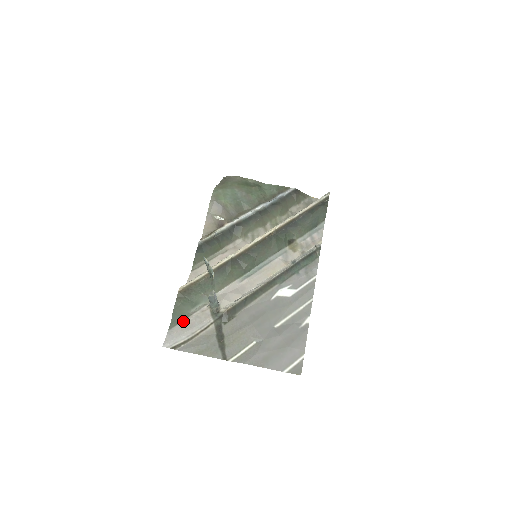
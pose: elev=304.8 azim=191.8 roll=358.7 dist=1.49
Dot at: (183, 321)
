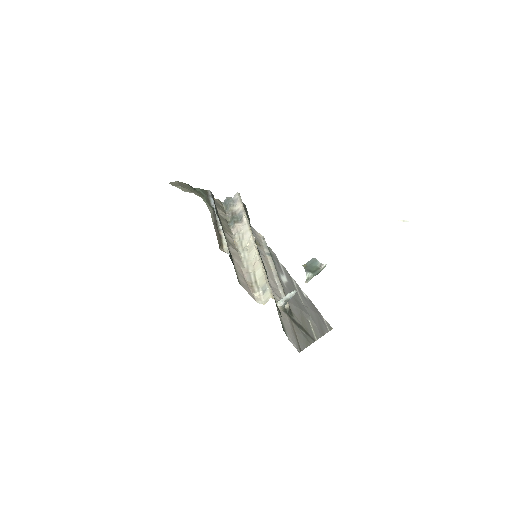
Dot at: (284, 327)
